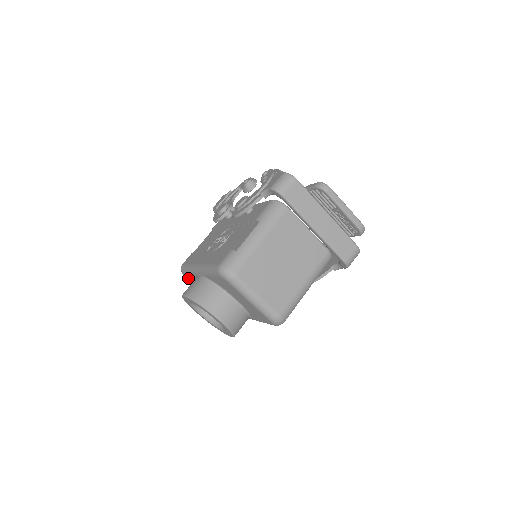
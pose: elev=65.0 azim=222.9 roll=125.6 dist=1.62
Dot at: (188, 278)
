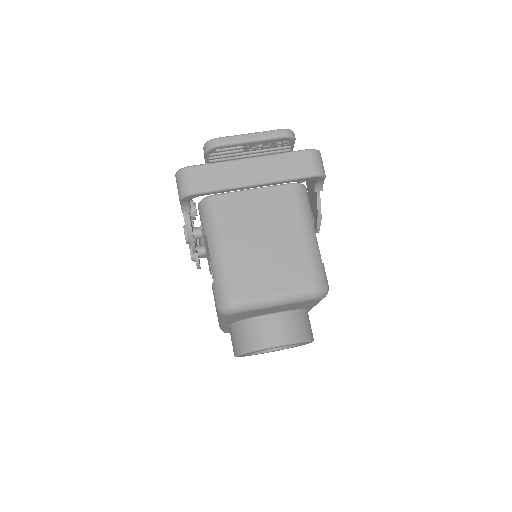
Dot at: occluded
